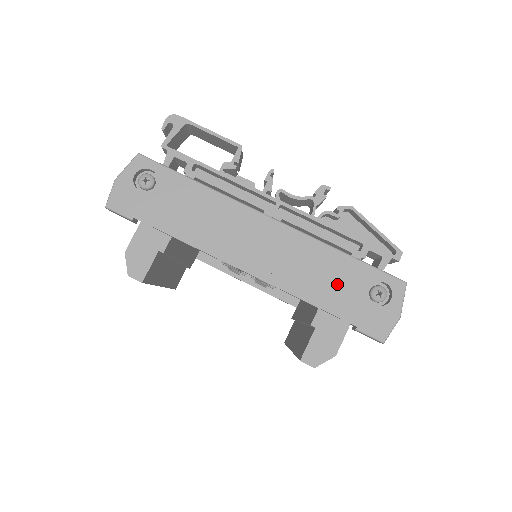
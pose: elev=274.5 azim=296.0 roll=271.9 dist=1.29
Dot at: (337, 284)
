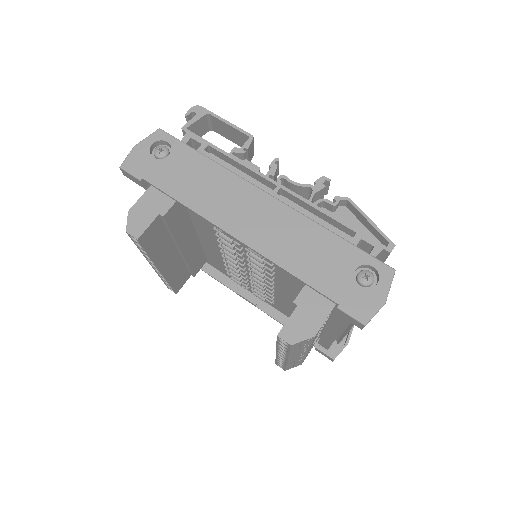
Dot at: (324, 261)
